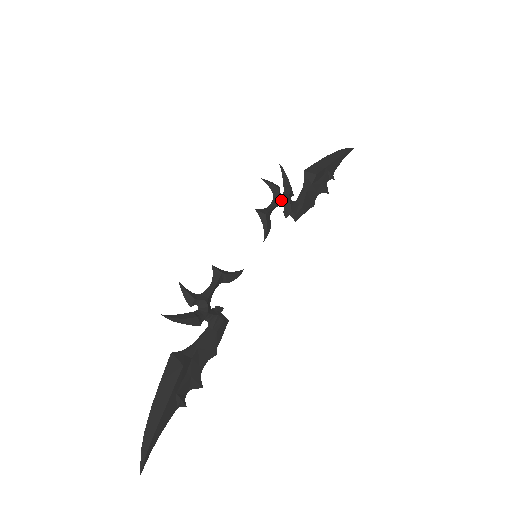
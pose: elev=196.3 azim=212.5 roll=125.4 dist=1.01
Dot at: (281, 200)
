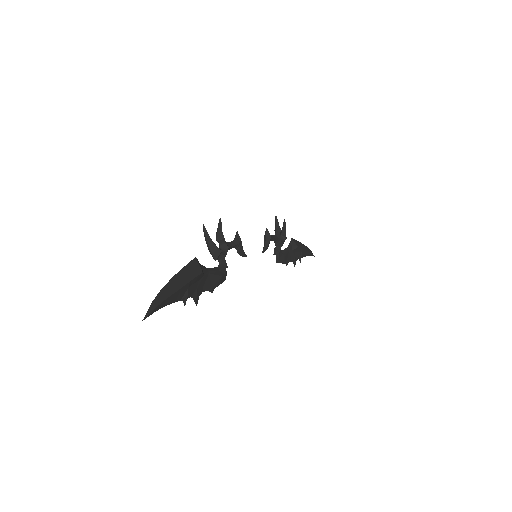
Dot at: (279, 239)
